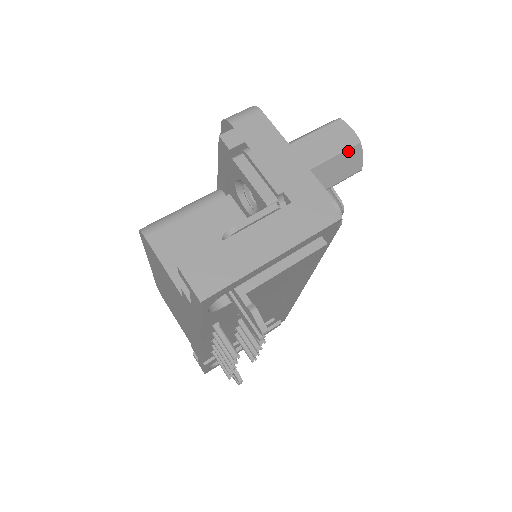
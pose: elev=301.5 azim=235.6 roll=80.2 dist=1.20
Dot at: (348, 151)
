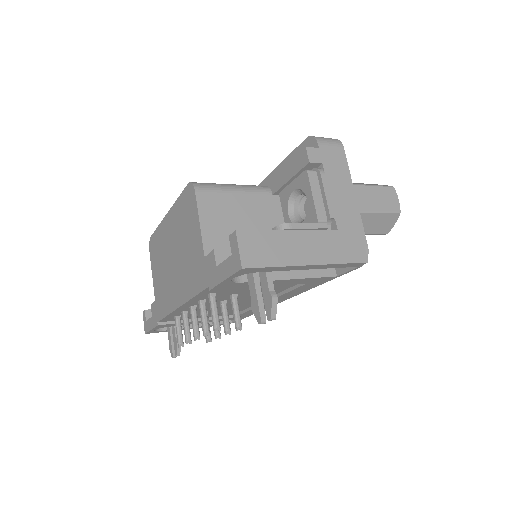
Dot at: (389, 214)
